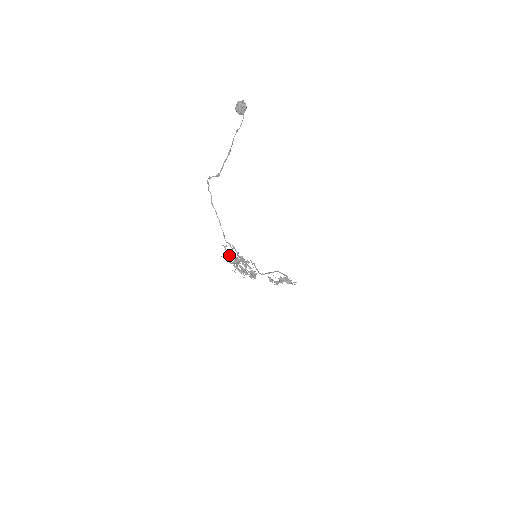
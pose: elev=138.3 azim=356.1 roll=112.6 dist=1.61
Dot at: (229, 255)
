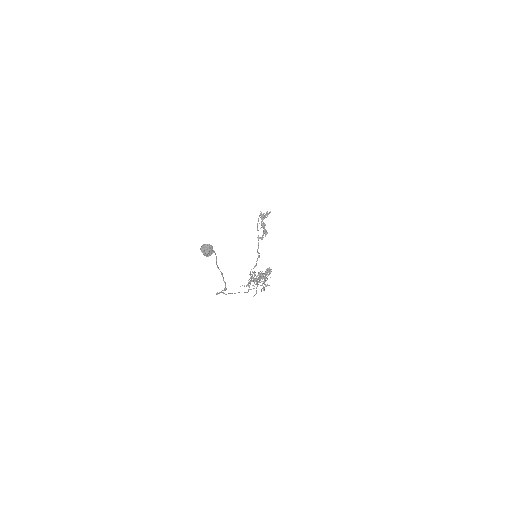
Dot at: (248, 285)
